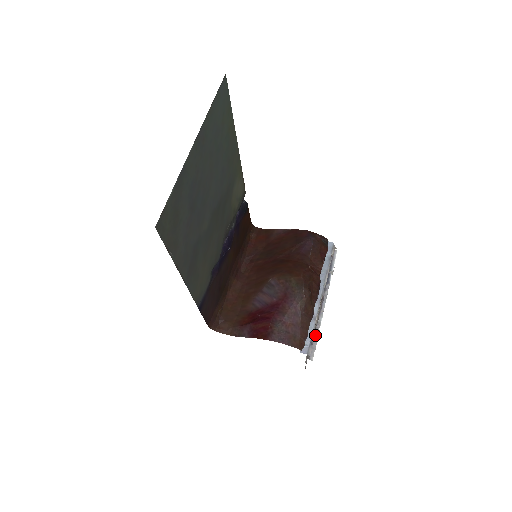
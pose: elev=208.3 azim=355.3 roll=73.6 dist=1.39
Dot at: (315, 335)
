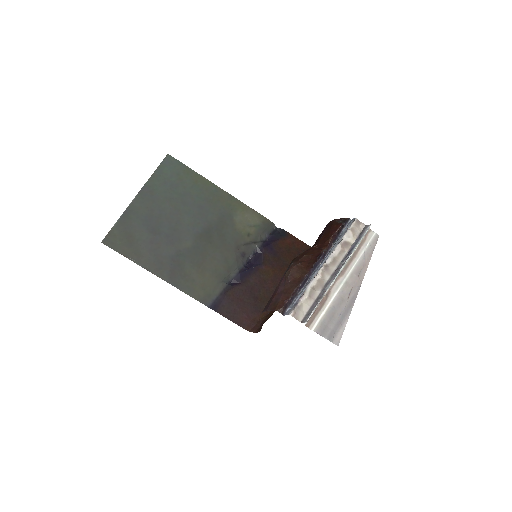
Dot at: (317, 301)
